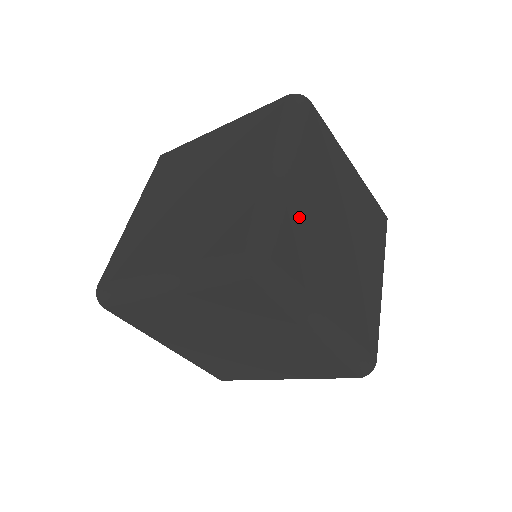
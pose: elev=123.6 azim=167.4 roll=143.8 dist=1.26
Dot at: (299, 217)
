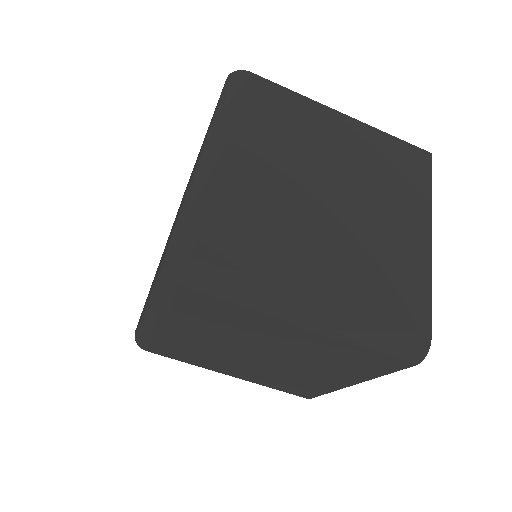
Dot at: (238, 199)
